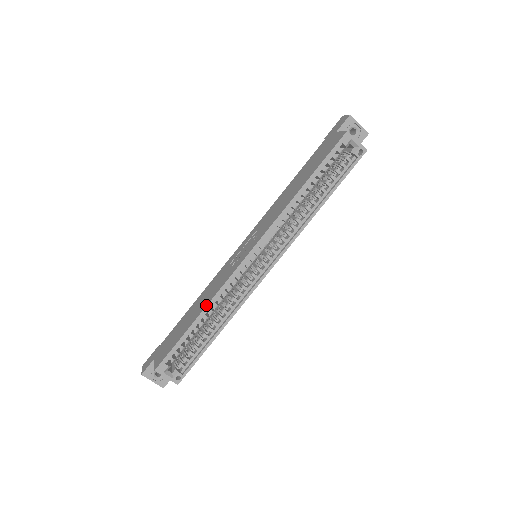
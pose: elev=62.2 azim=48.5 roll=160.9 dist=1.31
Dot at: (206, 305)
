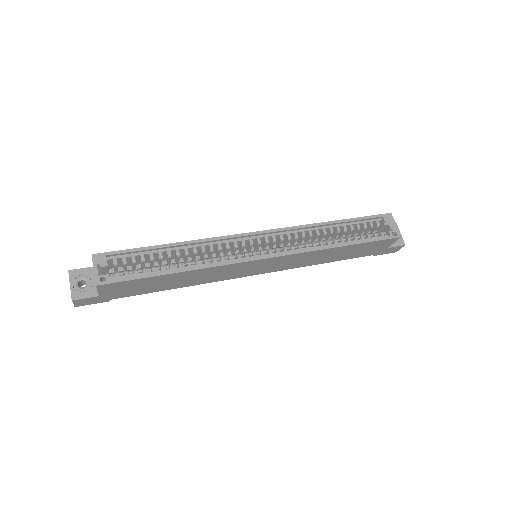
Dot at: (188, 241)
